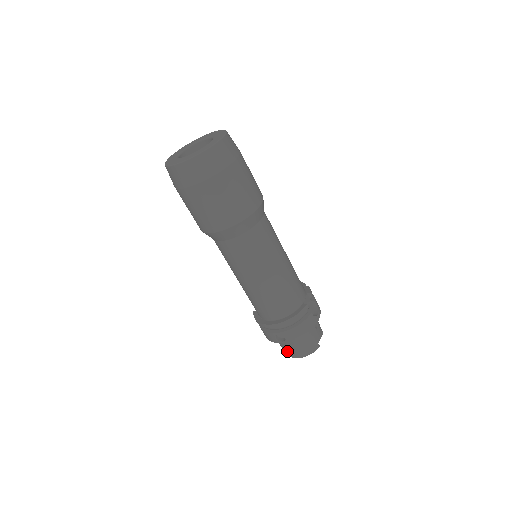
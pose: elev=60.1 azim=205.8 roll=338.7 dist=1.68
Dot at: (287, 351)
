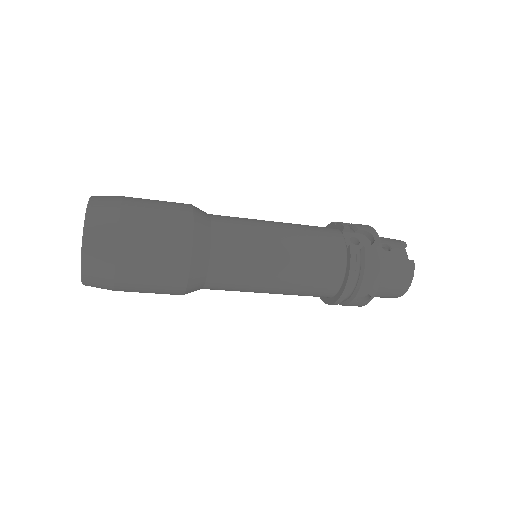
Dot at: (388, 297)
